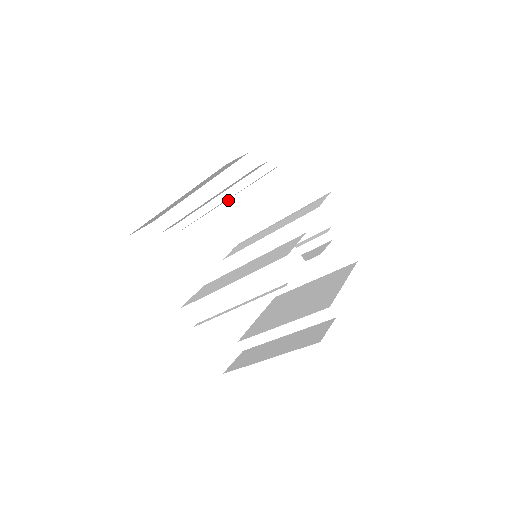
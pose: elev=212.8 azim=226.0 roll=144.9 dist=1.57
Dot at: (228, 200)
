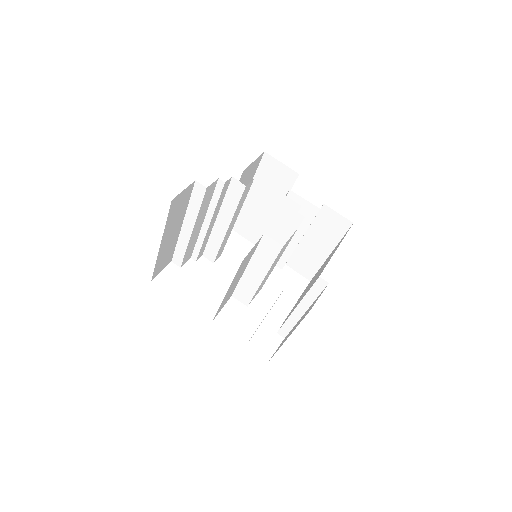
Dot at: (216, 220)
